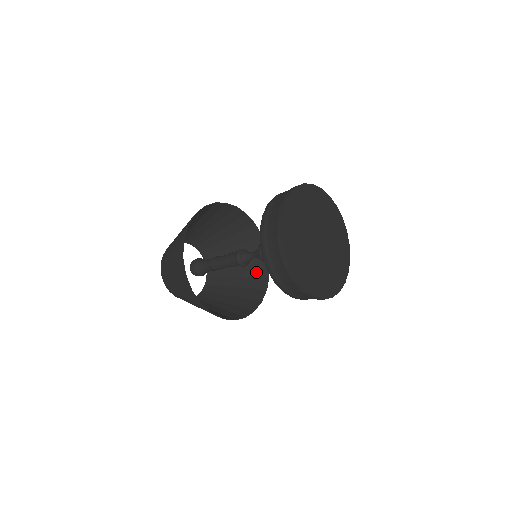
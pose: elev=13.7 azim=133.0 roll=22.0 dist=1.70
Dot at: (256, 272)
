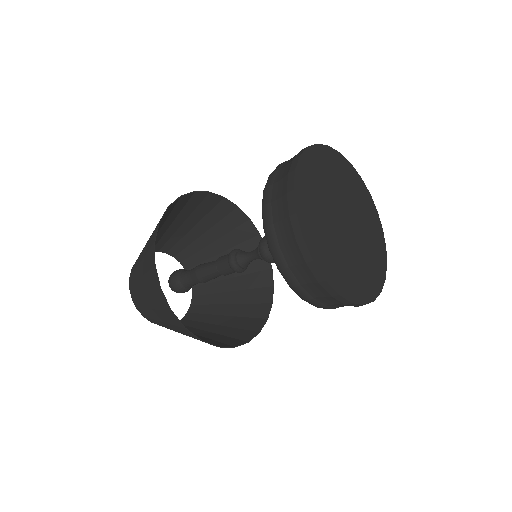
Dot at: (255, 297)
